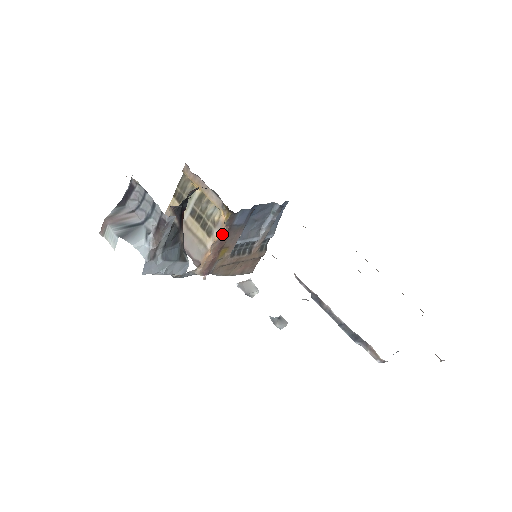
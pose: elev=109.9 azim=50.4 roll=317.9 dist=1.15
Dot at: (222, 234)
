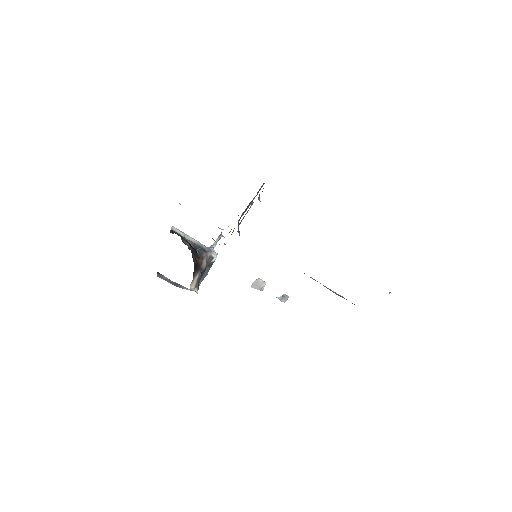
Dot at: occluded
